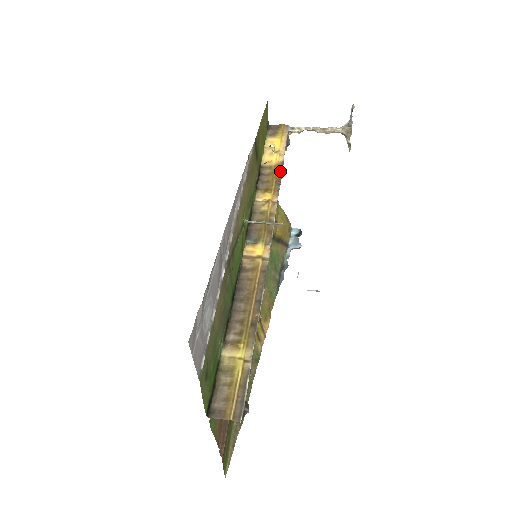
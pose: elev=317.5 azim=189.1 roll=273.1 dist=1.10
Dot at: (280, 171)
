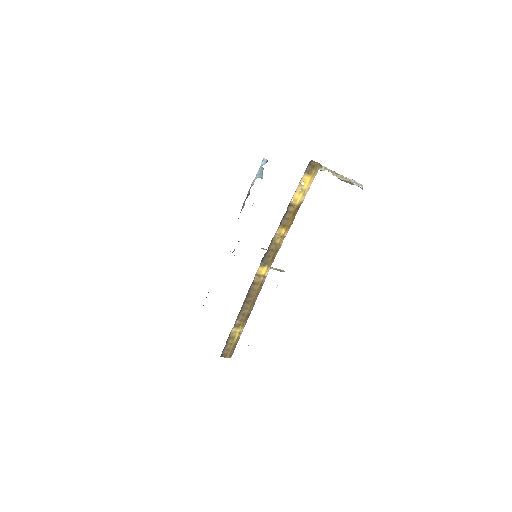
Dot at: occluded
